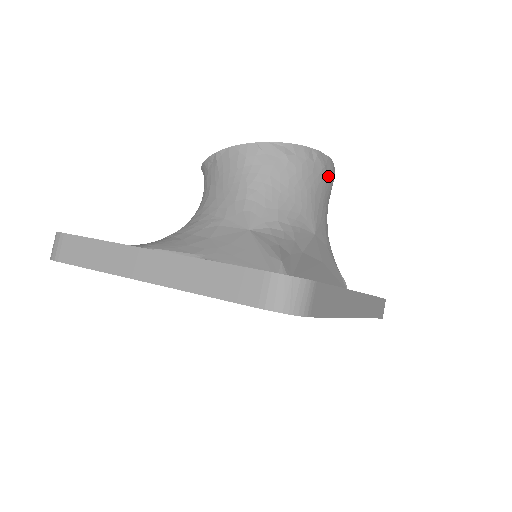
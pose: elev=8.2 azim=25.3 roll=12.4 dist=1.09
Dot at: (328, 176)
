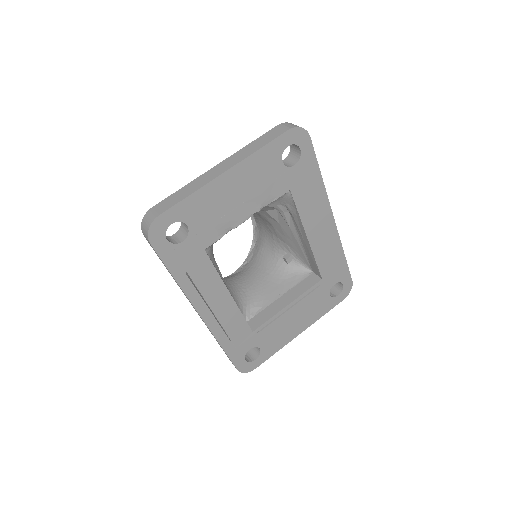
Dot at: occluded
